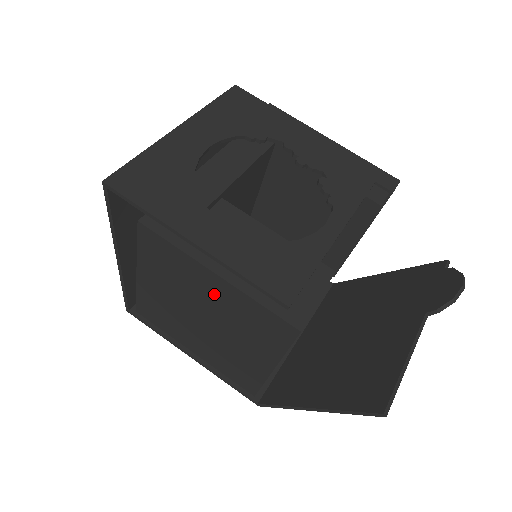
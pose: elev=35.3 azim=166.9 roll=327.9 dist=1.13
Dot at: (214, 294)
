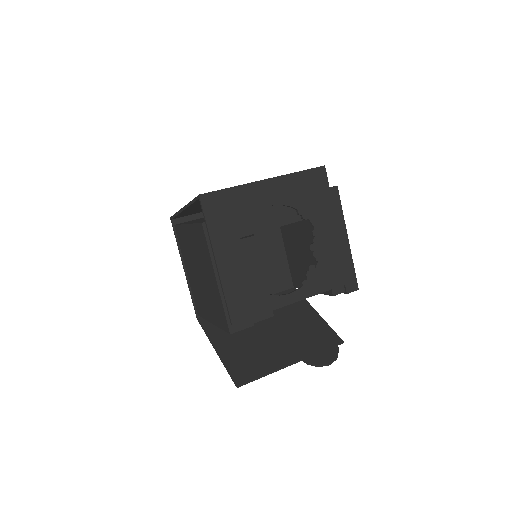
Dot at: (210, 280)
